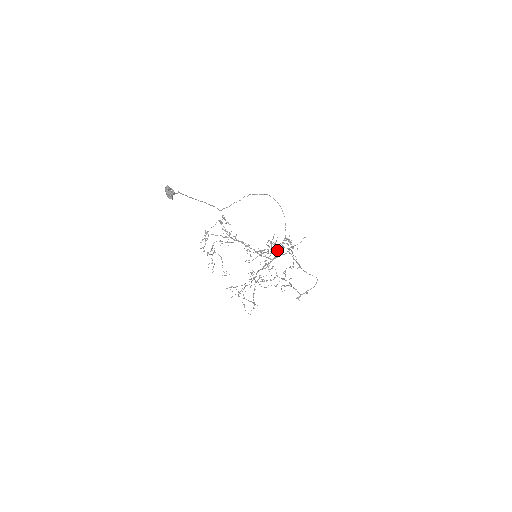
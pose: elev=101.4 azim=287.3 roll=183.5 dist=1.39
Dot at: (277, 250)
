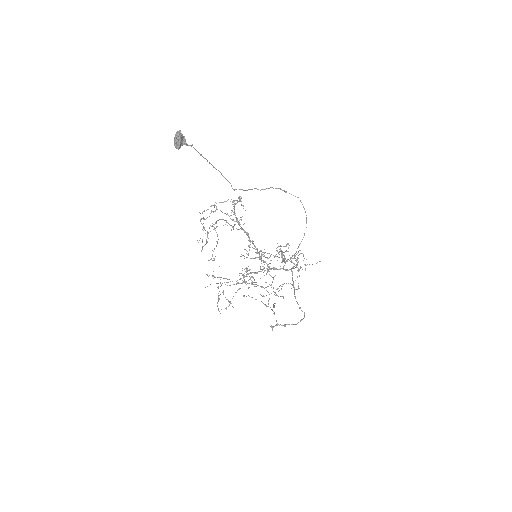
Dot at: occluded
